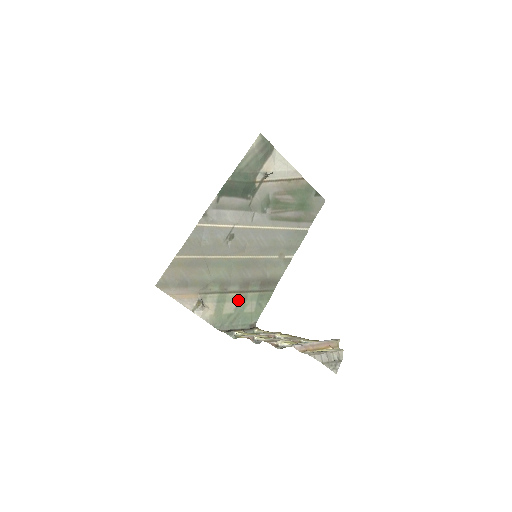
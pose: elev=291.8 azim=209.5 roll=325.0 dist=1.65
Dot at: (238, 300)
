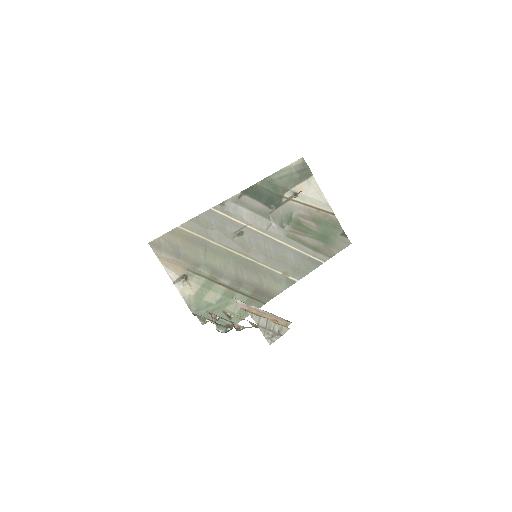
Dot at: (224, 294)
